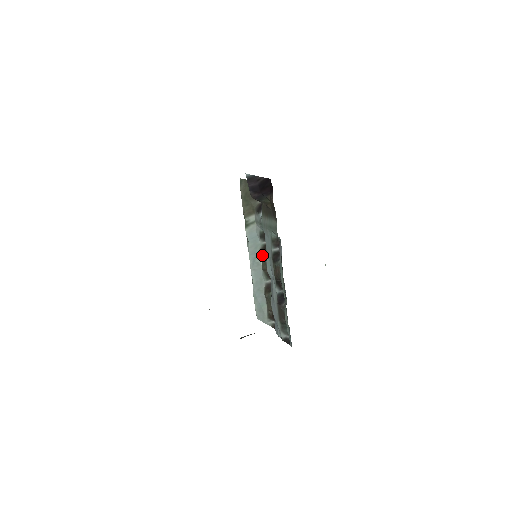
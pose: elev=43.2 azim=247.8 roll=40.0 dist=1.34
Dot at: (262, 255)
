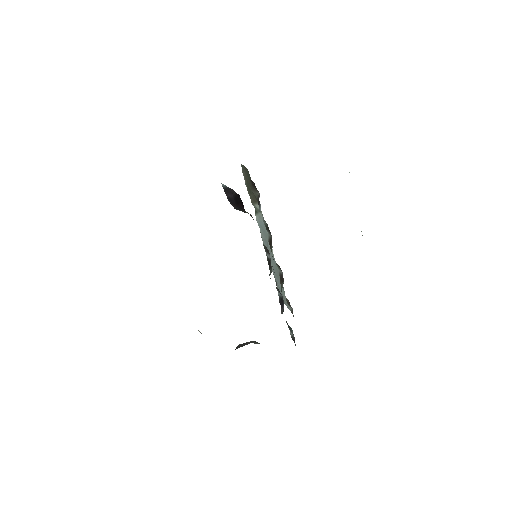
Dot at: (270, 247)
